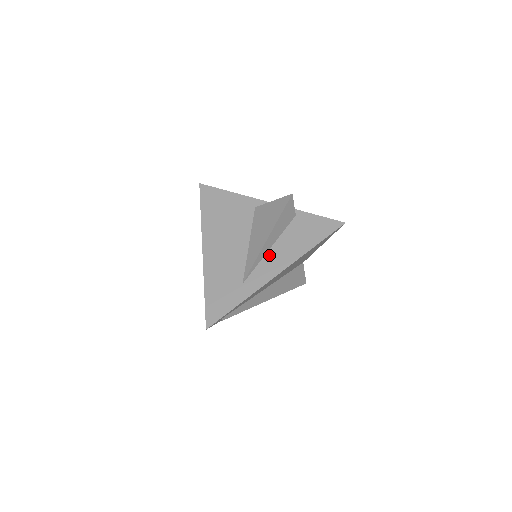
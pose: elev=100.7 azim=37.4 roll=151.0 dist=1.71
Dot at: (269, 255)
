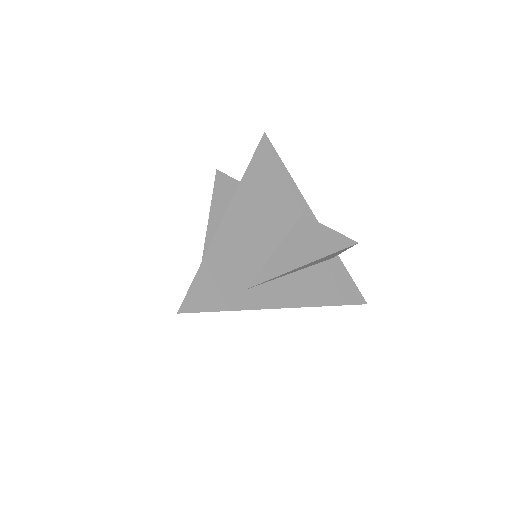
Dot at: (288, 279)
